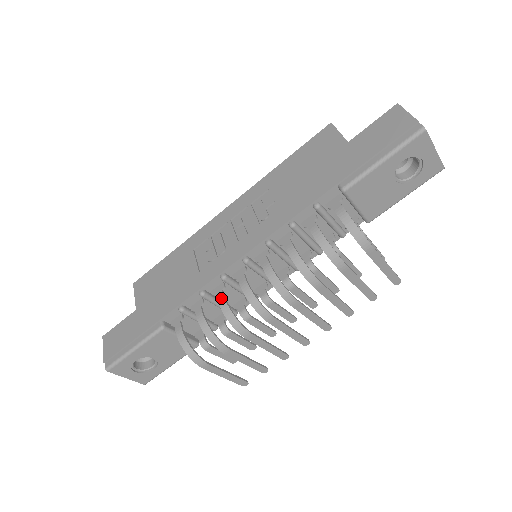
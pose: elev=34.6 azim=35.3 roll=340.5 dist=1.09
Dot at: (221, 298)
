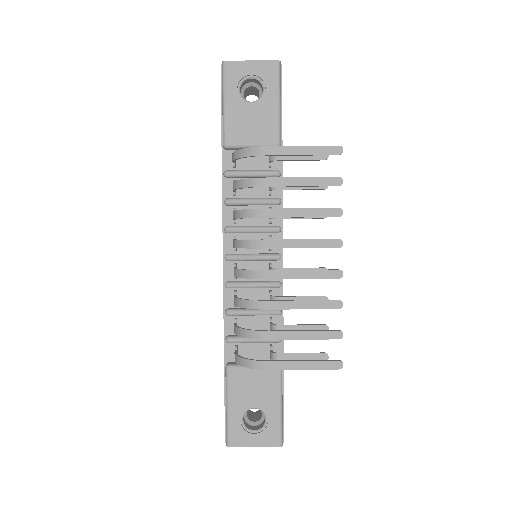
Dot at: occluded
